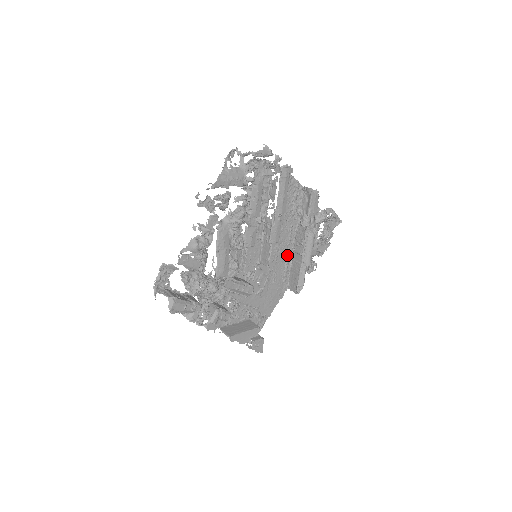
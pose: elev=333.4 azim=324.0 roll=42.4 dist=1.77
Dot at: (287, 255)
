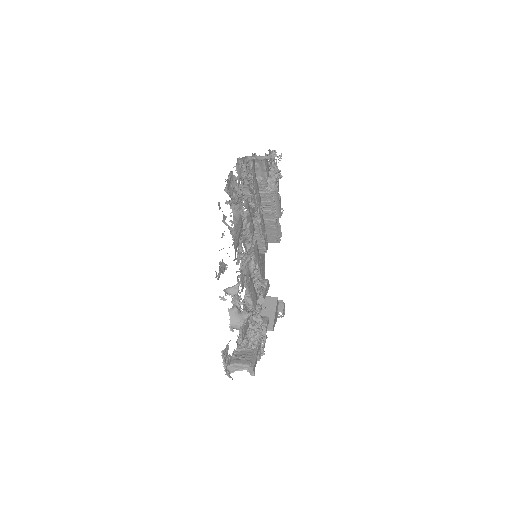
Dot at: occluded
